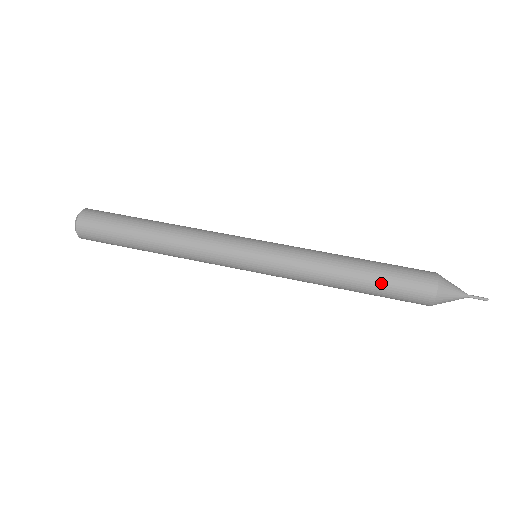
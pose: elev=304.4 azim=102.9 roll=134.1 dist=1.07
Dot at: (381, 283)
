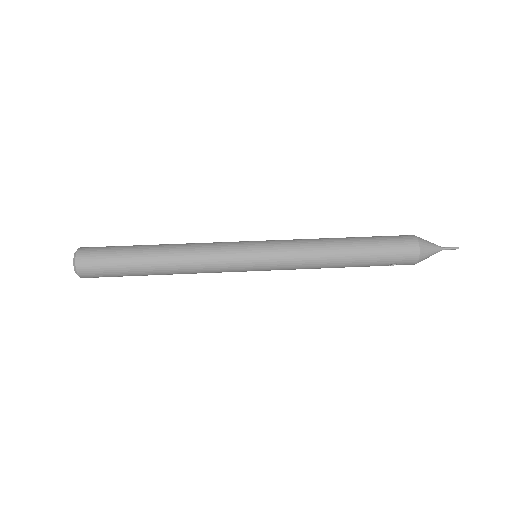
Dot at: (372, 246)
